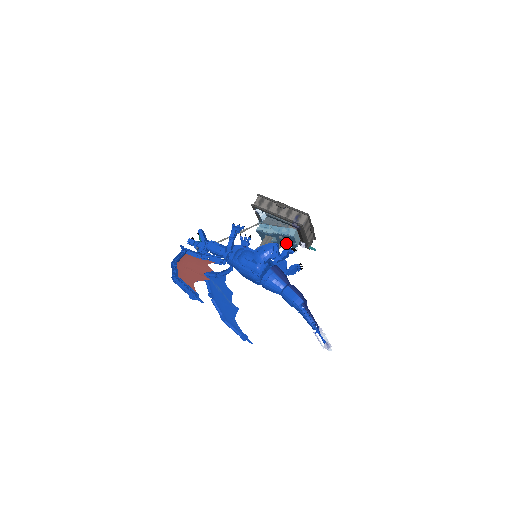
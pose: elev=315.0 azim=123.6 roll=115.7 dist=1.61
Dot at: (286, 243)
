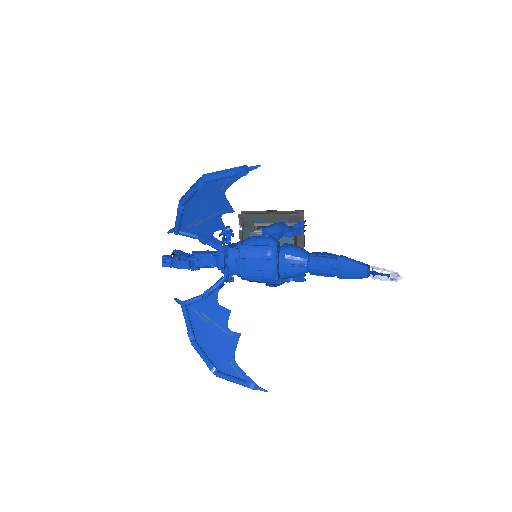
Dot at: occluded
